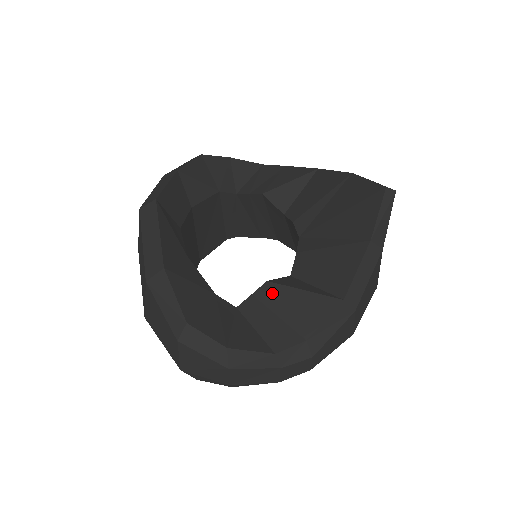
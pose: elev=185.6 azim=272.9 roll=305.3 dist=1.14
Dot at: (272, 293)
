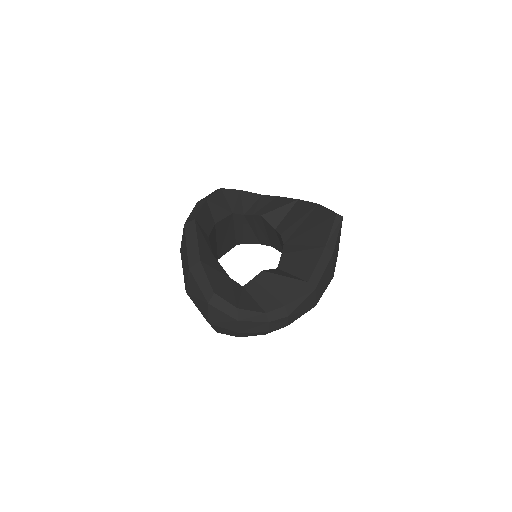
Dot at: (265, 278)
